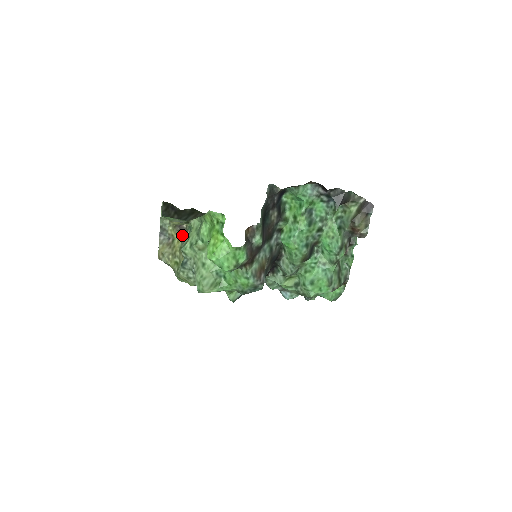
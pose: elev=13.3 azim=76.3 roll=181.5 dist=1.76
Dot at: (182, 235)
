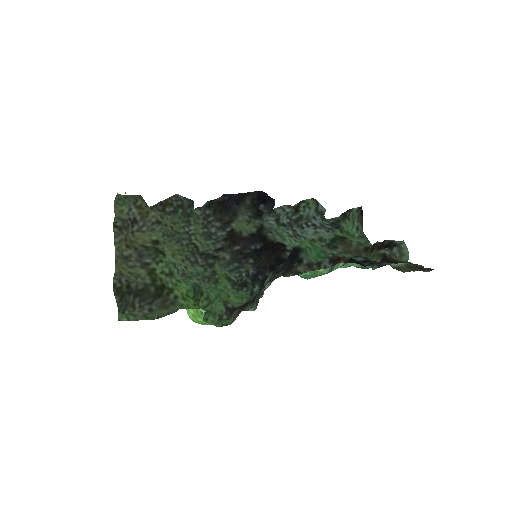
Dot at: occluded
